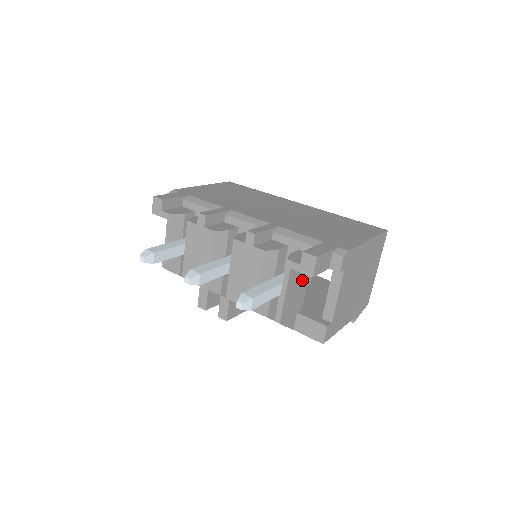
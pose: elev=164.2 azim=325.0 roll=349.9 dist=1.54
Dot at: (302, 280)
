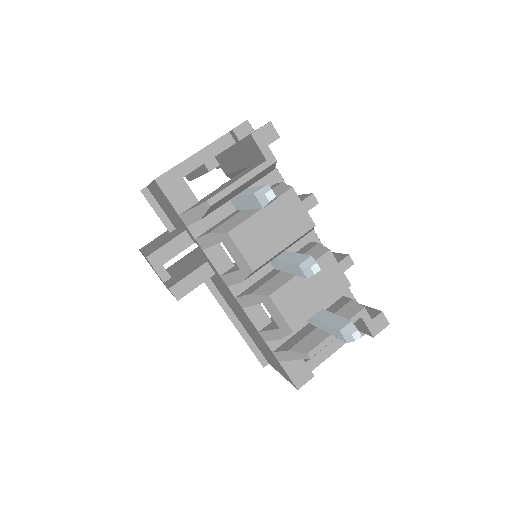
Dot at: occluded
